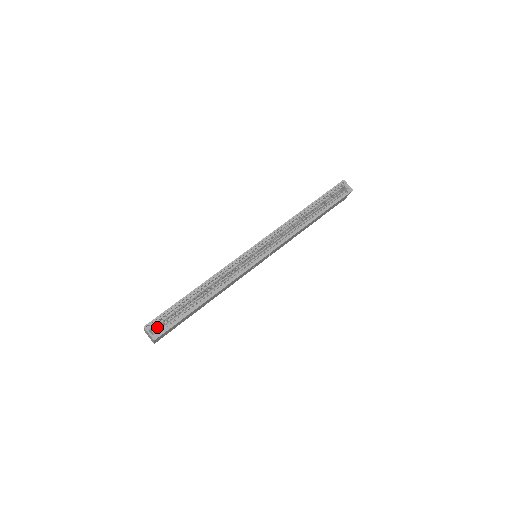
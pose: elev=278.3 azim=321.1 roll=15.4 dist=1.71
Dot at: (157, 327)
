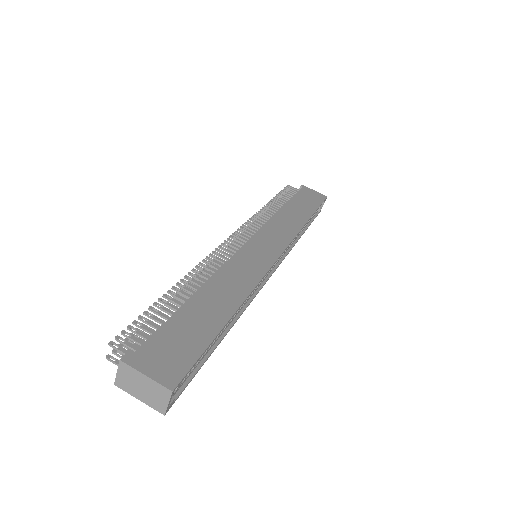
Dot at: occluded
